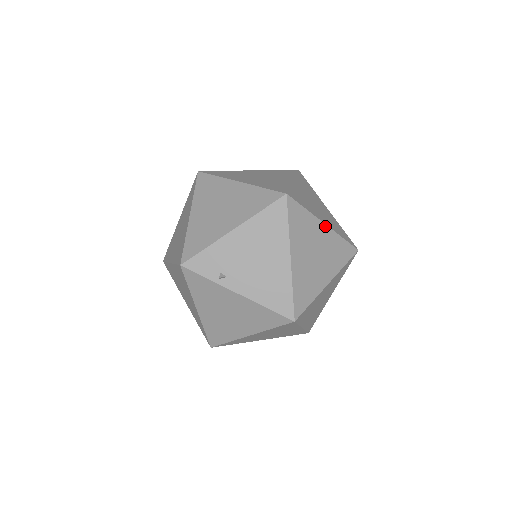
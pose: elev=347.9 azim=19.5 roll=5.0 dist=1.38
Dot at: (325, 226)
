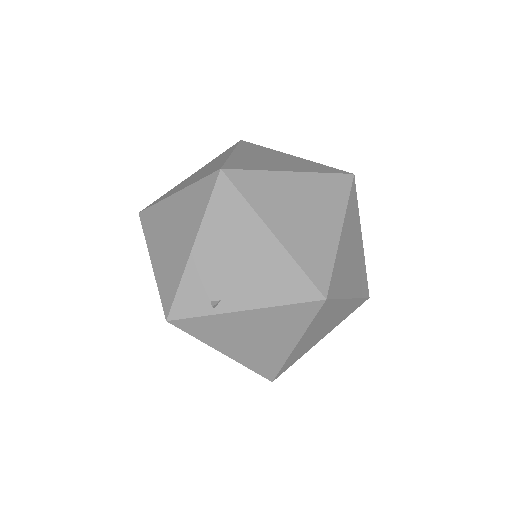
Dot at: (294, 174)
